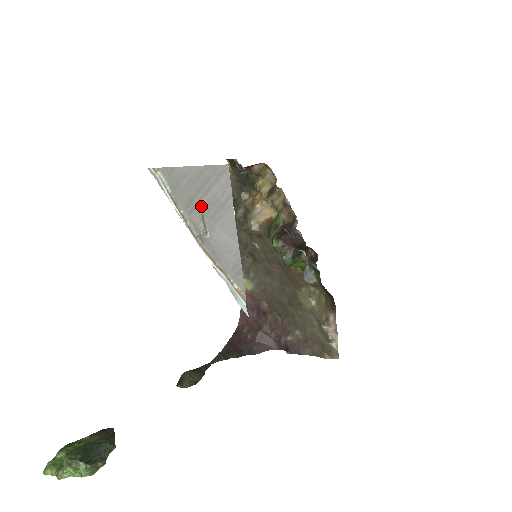
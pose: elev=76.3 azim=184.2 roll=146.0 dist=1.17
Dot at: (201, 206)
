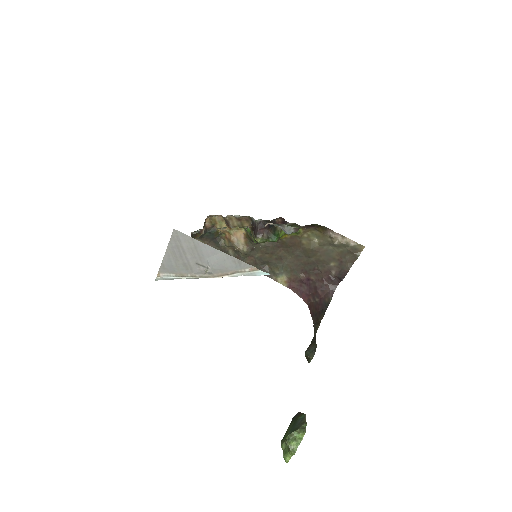
Dot at: (191, 261)
